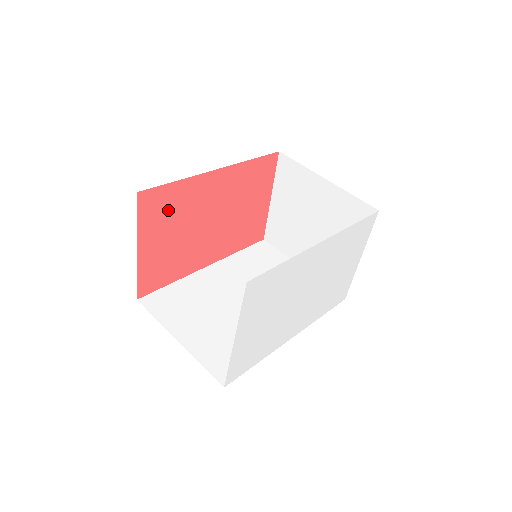
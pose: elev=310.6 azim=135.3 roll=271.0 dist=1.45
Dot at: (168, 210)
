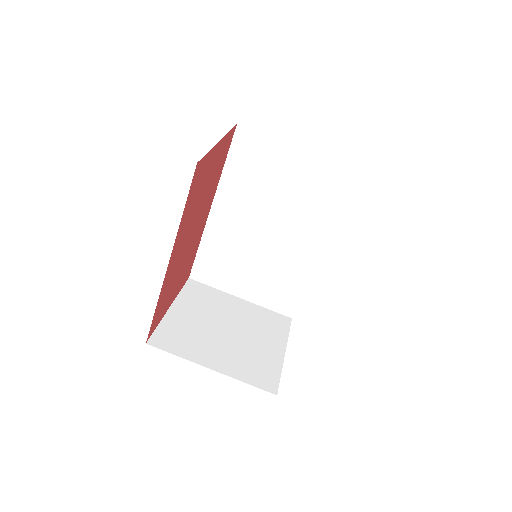
Dot at: (165, 298)
